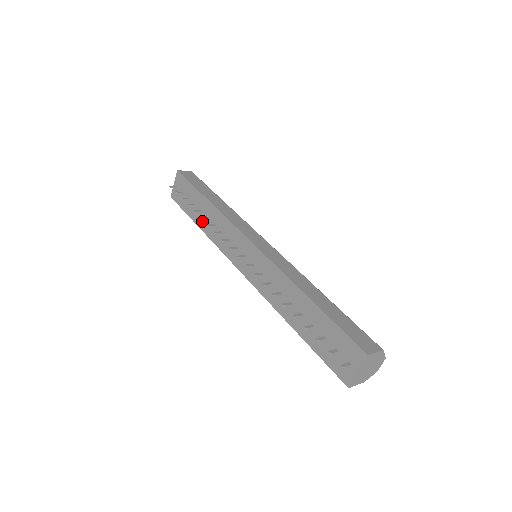
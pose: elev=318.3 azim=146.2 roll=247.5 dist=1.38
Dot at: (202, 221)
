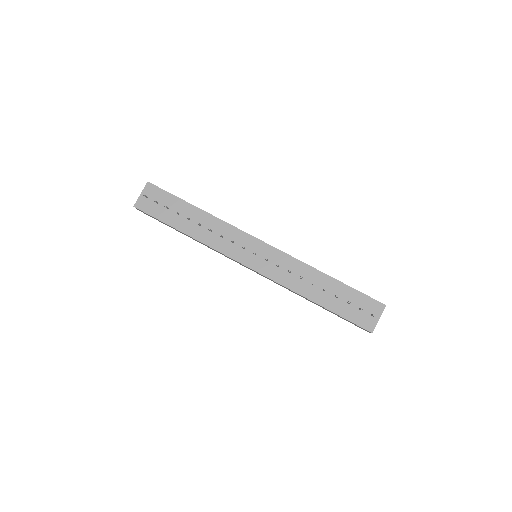
Dot at: (191, 228)
